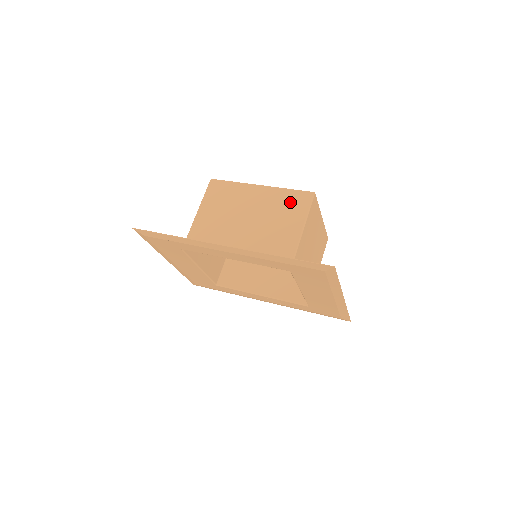
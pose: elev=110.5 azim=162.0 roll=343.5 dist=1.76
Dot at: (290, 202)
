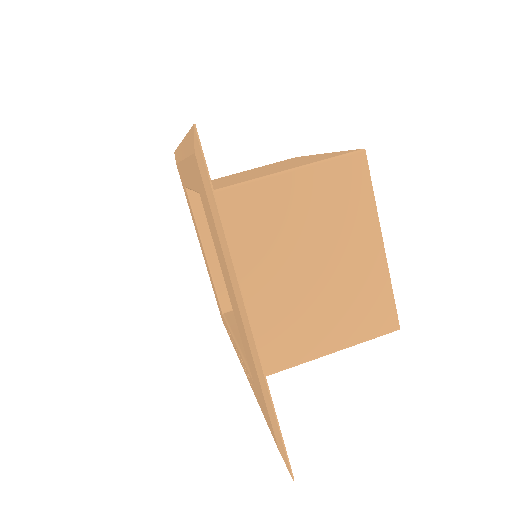
Dot at: (322, 157)
